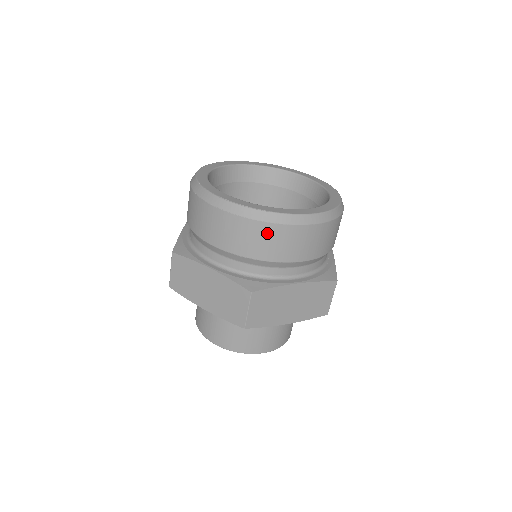
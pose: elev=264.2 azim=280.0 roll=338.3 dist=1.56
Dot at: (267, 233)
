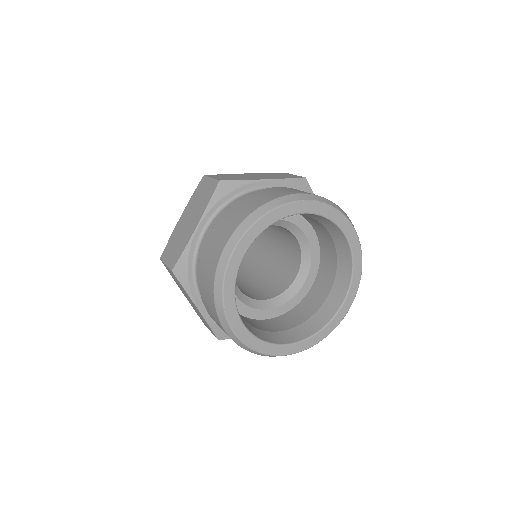
Dot at: occluded
